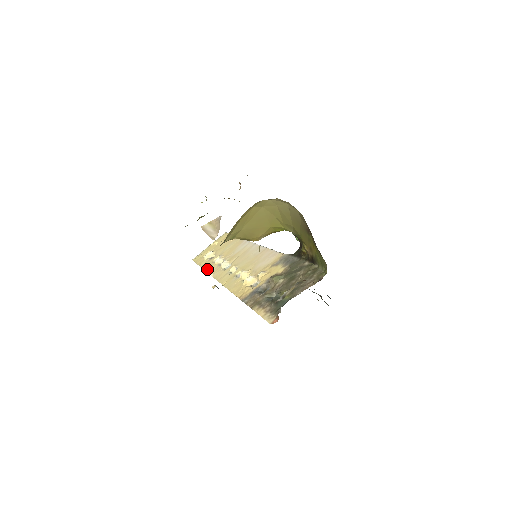
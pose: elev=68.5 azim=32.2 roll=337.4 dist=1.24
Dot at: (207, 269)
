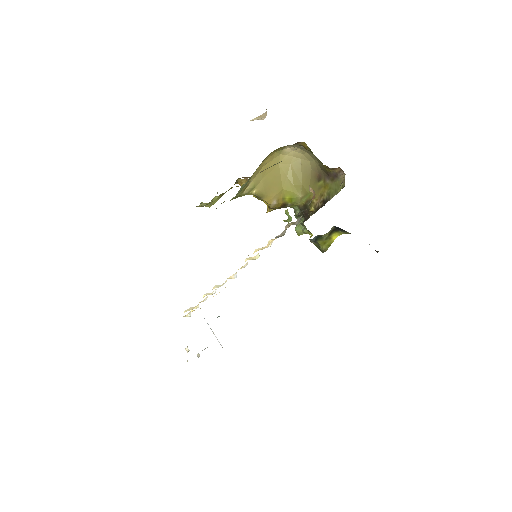
Dot at: occluded
